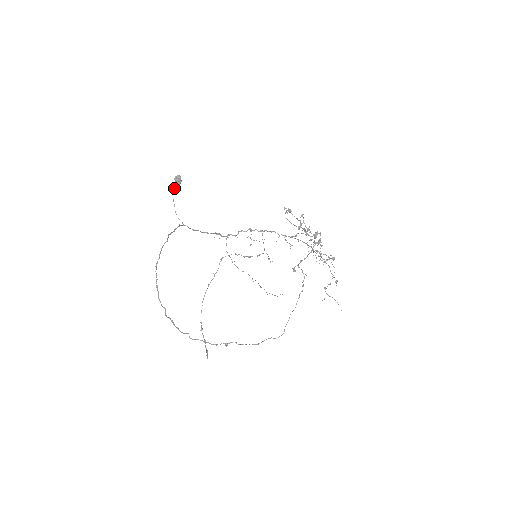
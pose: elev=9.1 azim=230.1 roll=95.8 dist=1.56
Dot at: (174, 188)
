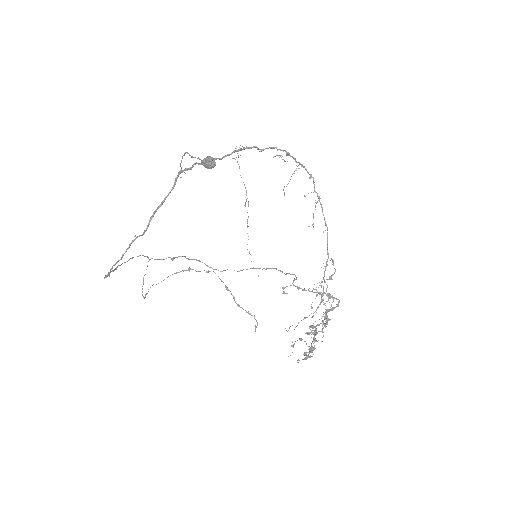
Dot at: occluded
